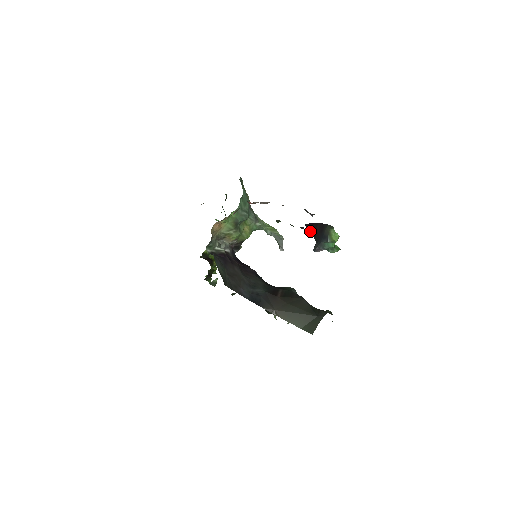
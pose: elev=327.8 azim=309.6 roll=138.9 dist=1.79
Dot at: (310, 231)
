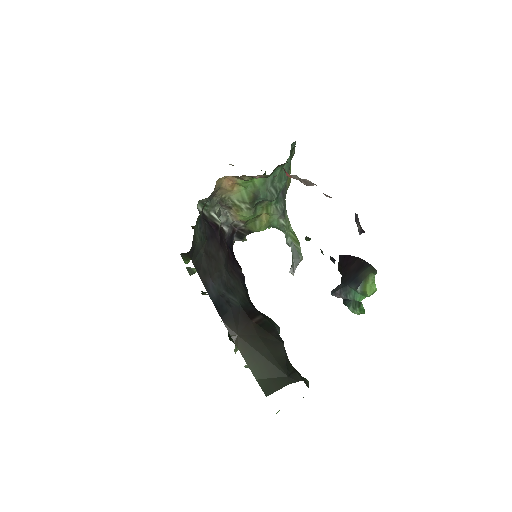
Dot at: (341, 265)
